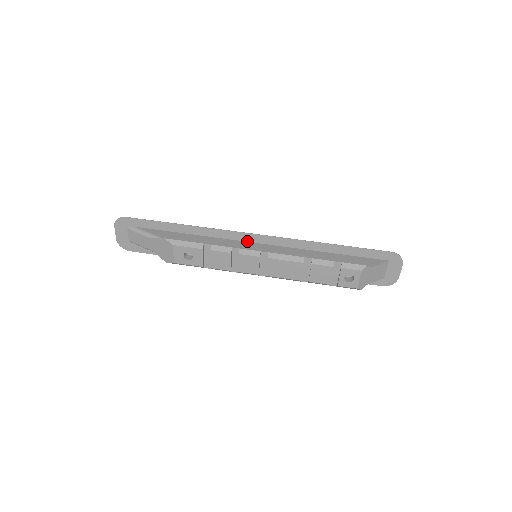
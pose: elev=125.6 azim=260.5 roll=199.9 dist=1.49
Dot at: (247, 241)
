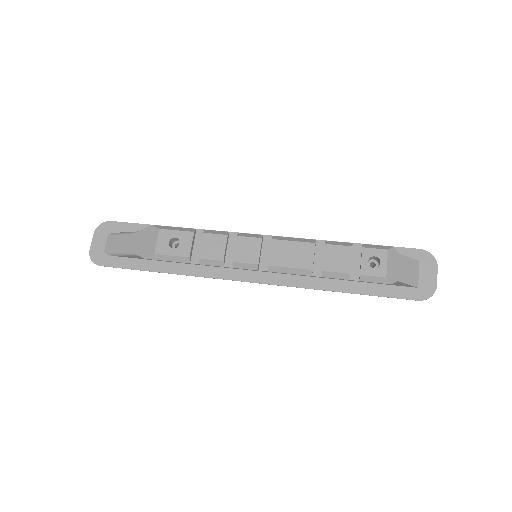
Dot at: occluded
